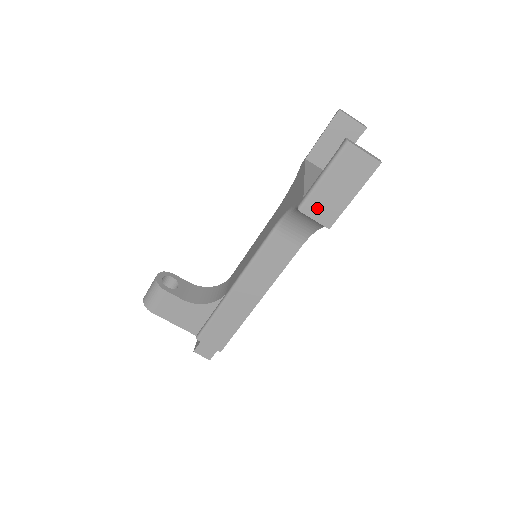
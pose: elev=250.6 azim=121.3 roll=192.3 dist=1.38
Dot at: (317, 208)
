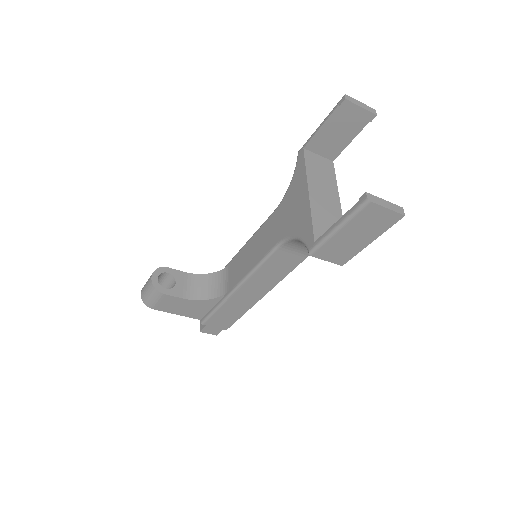
Dot at: (330, 252)
